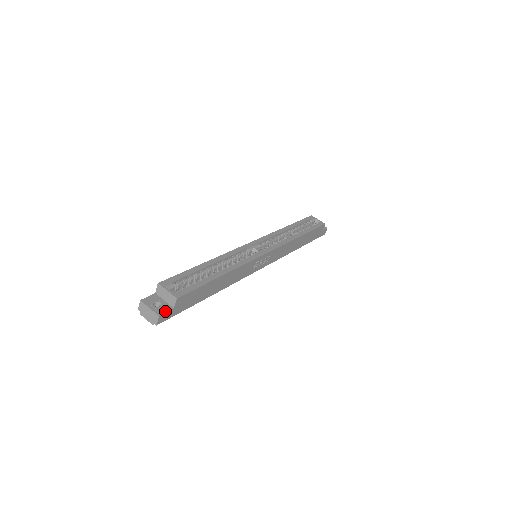
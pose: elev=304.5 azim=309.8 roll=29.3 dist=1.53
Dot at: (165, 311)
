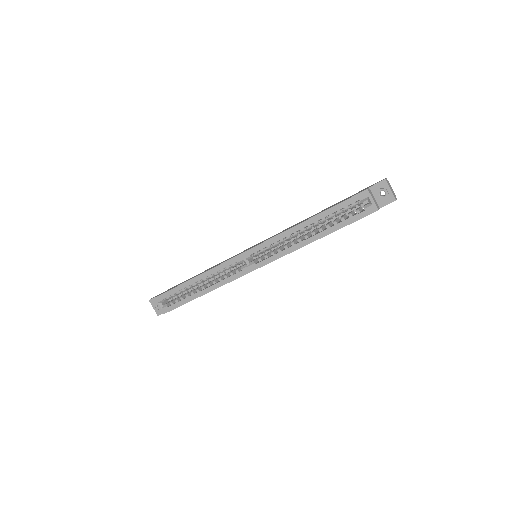
Dot at: occluded
